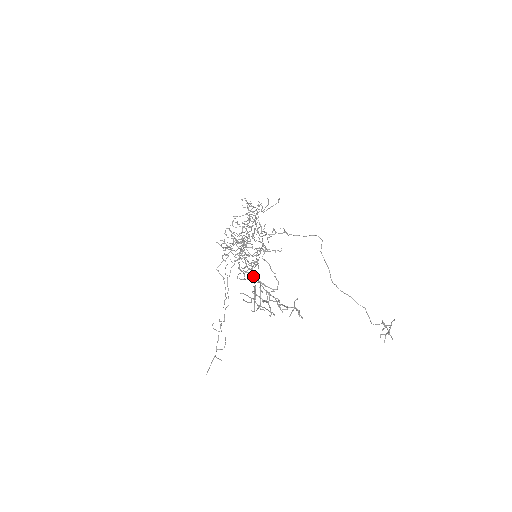
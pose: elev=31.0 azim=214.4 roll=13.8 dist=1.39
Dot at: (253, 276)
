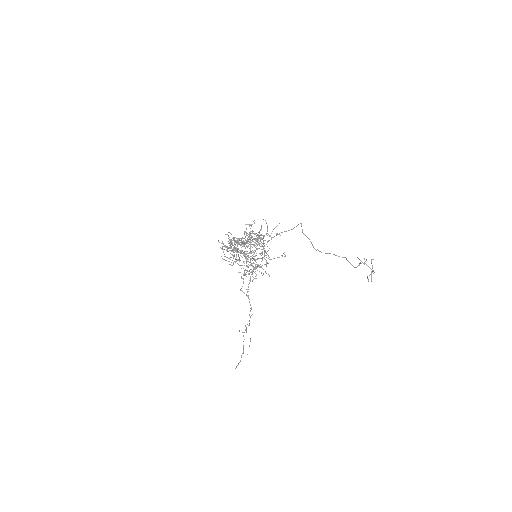
Dot at: occluded
